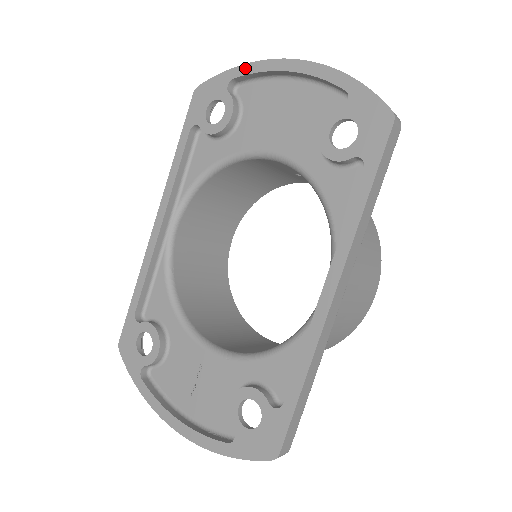
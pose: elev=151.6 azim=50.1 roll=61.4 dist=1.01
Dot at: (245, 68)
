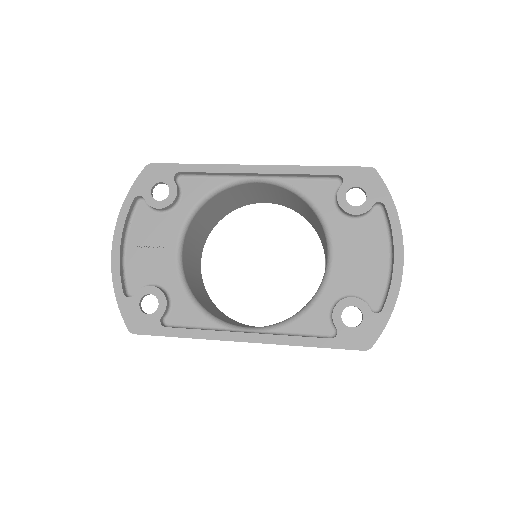
Dot at: (394, 215)
